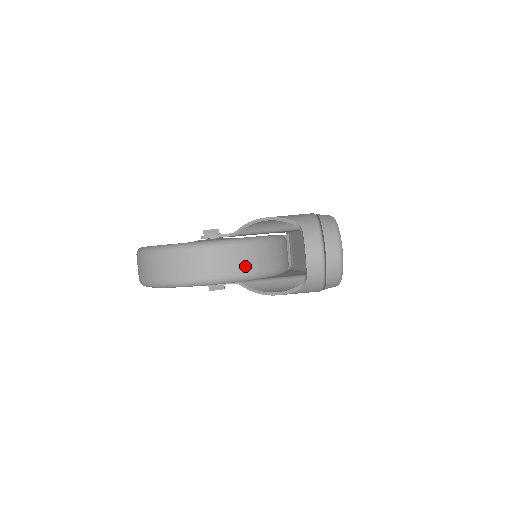
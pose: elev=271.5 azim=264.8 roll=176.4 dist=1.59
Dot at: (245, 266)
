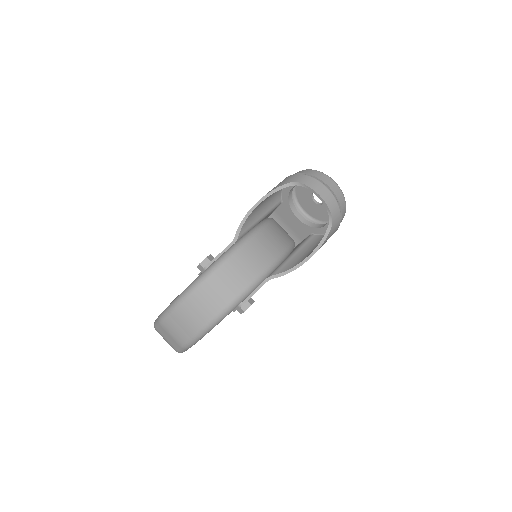
Dot at: (281, 241)
